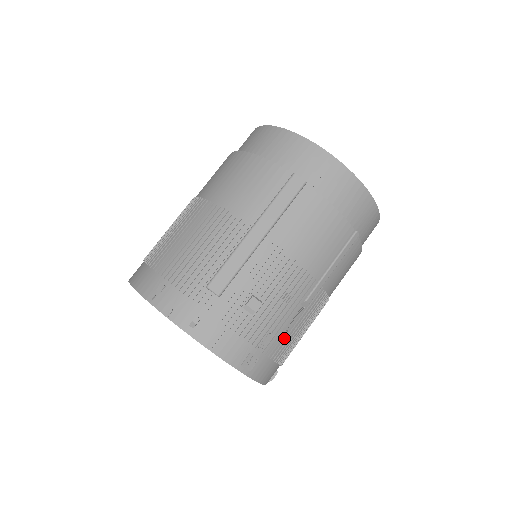
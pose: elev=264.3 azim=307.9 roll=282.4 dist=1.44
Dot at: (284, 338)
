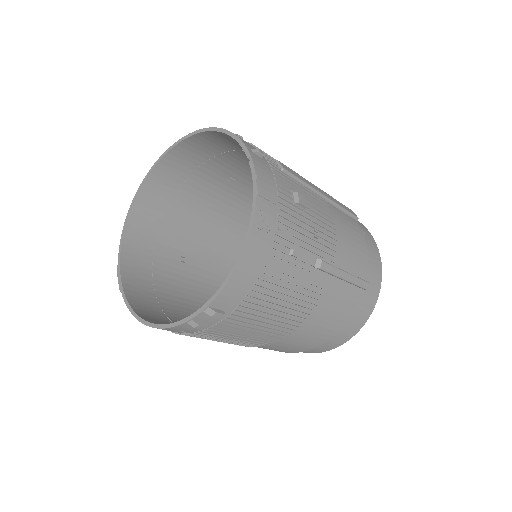
Dot at: (288, 260)
